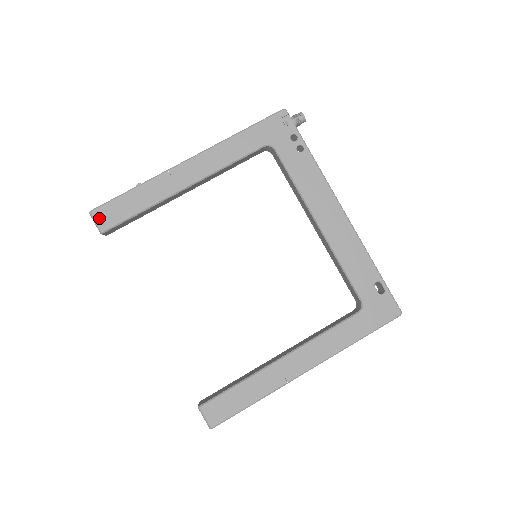
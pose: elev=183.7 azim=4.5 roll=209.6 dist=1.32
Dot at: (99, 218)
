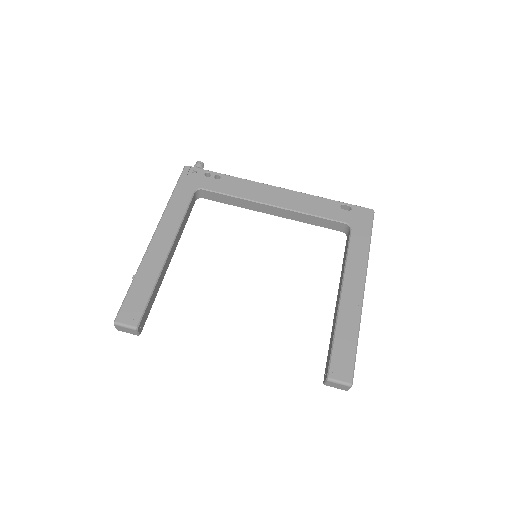
Dot at: (125, 320)
